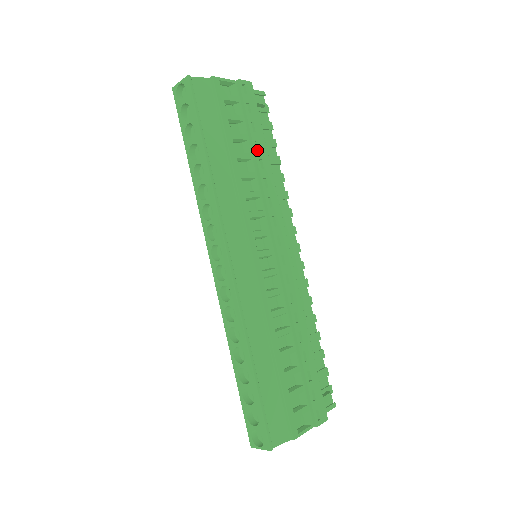
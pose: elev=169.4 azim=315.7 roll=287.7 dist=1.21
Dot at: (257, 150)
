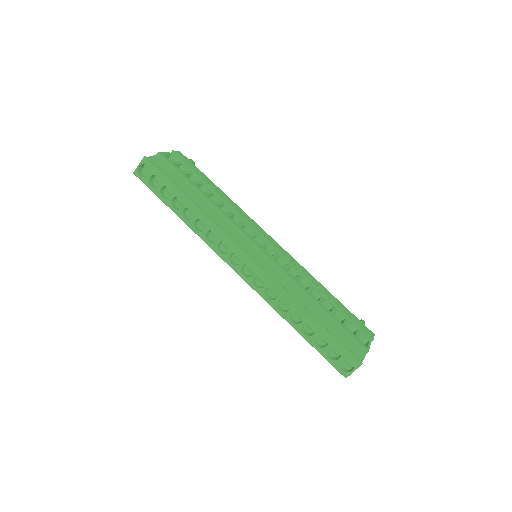
Dot at: occluded
